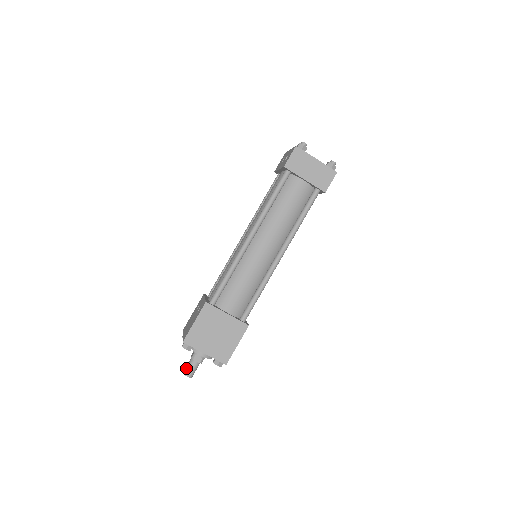
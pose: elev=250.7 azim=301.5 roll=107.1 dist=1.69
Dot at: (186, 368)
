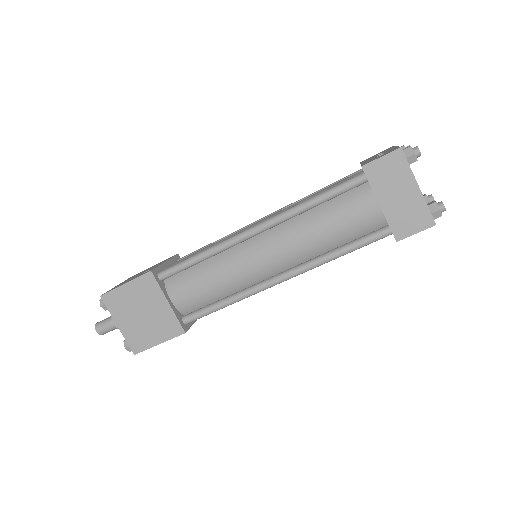
Dot at: (101, 321)
